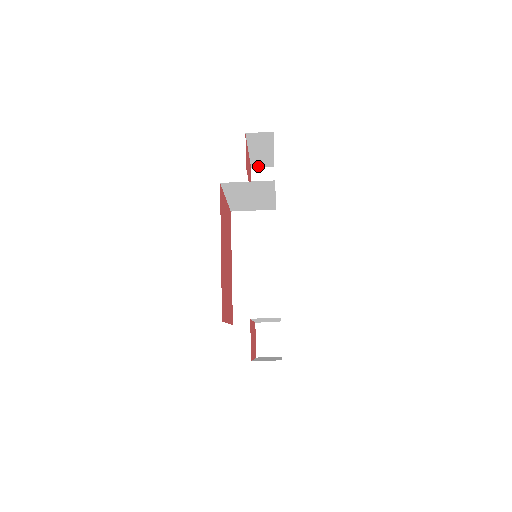
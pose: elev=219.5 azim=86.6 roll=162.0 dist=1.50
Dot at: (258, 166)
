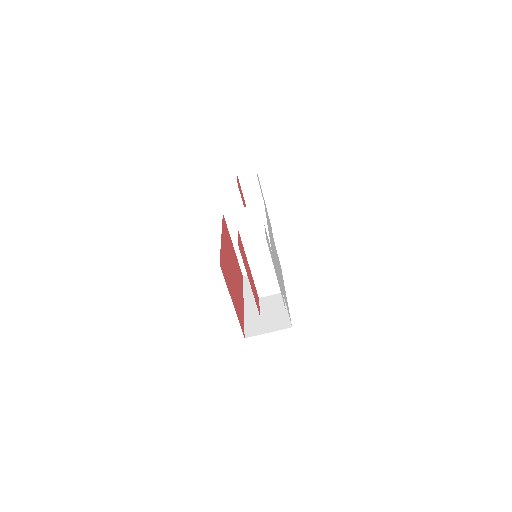
Dot at: occluded
